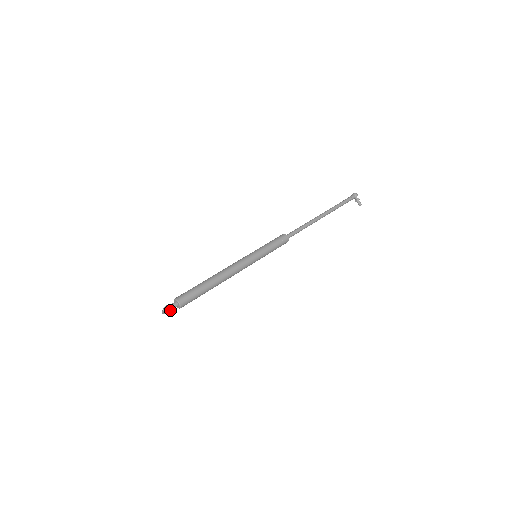
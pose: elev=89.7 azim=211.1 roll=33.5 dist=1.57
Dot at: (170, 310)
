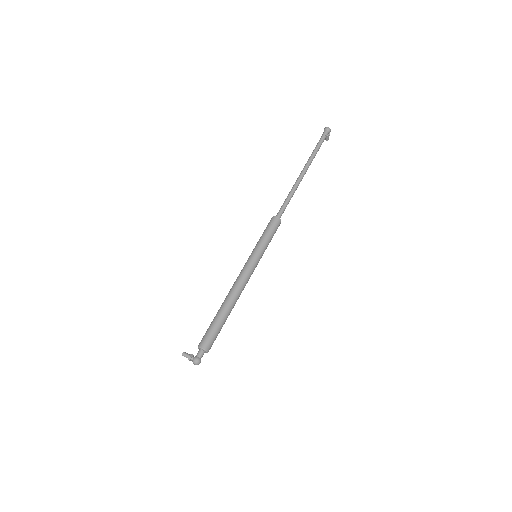
Dot at: occluded
